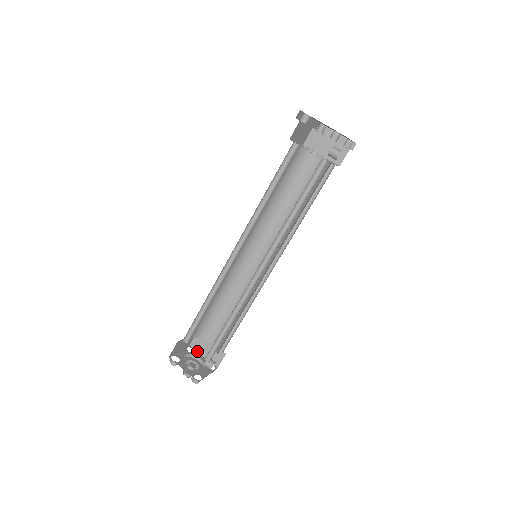
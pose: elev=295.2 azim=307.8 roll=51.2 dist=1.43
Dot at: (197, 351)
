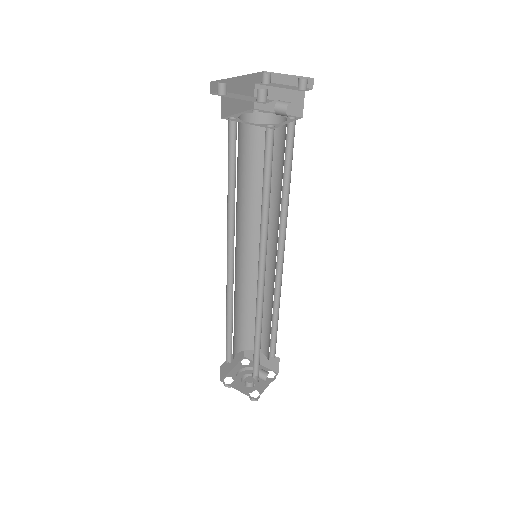
Dot at: occluded
